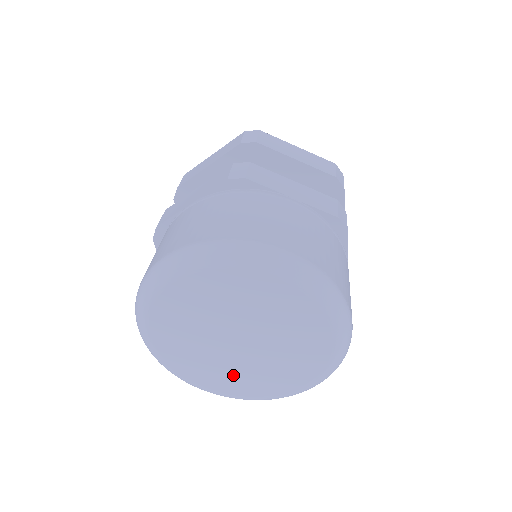
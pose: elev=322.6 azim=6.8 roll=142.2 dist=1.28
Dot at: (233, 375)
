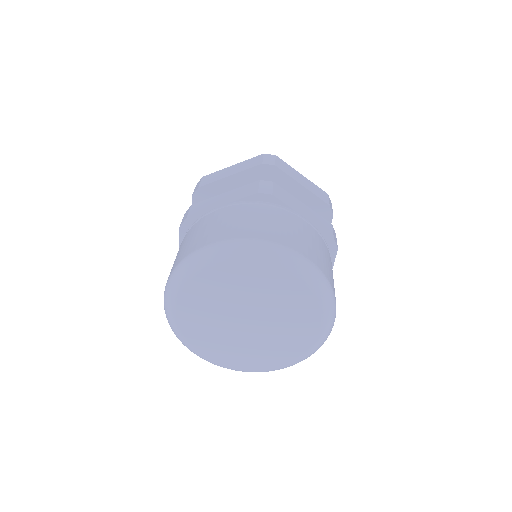
Dot at: (232, 348)
